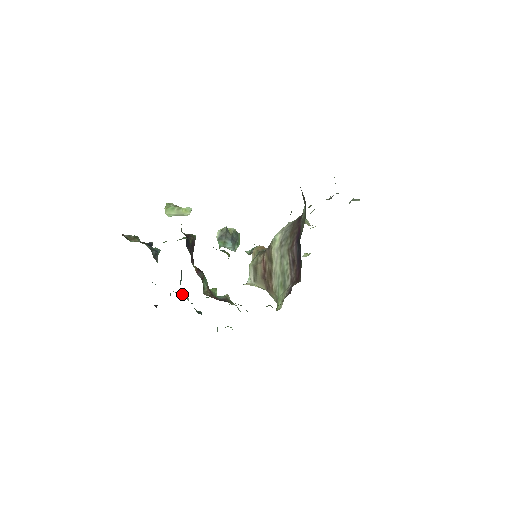
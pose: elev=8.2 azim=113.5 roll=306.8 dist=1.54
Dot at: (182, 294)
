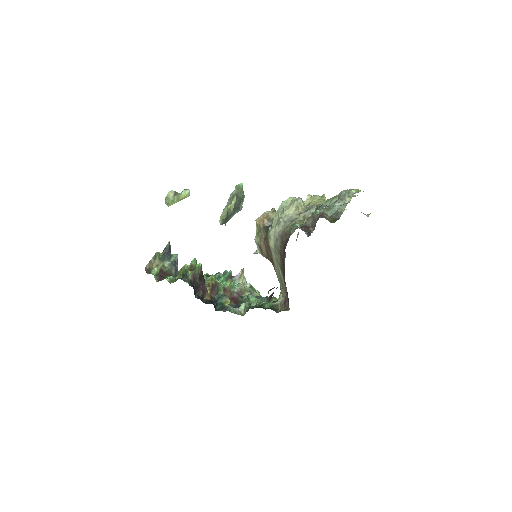
Dot at: occluded
